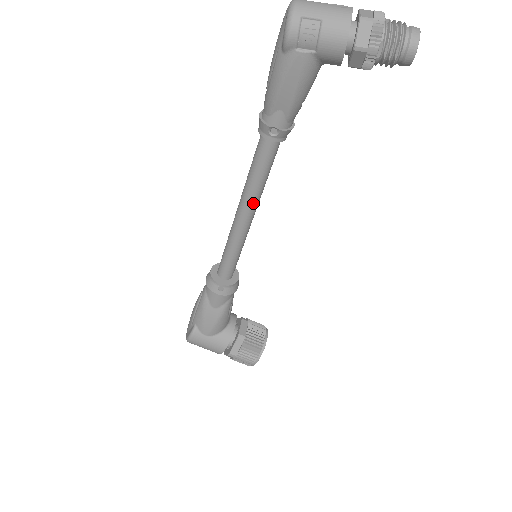
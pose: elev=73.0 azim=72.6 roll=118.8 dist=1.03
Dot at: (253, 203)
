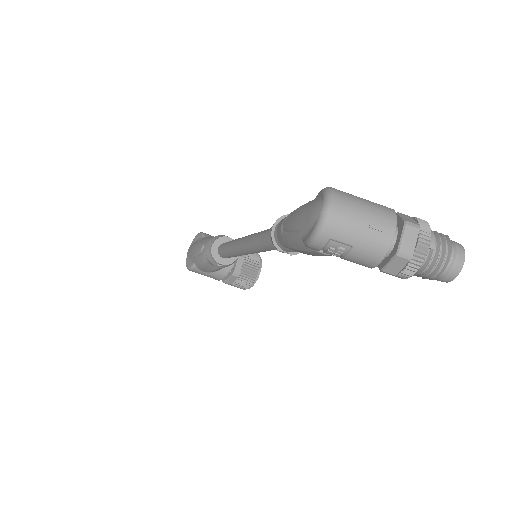
Dot at: (257, 252)
